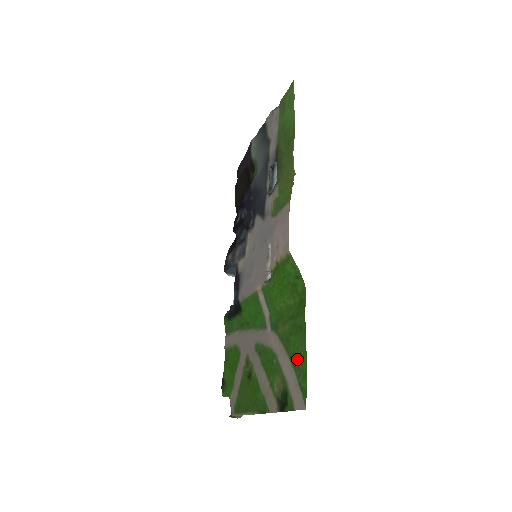
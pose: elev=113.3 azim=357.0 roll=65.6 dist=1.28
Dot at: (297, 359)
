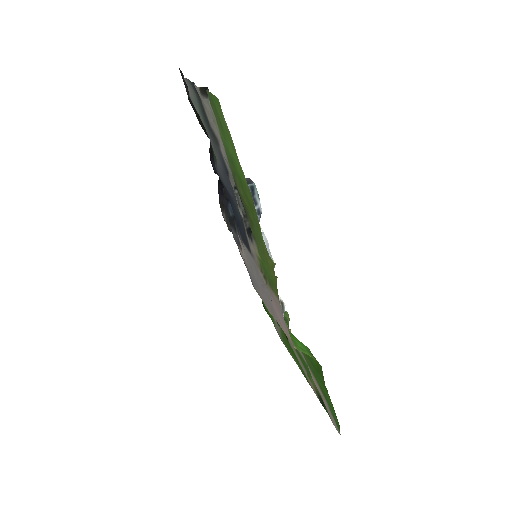
Dot at: (326, 397)
